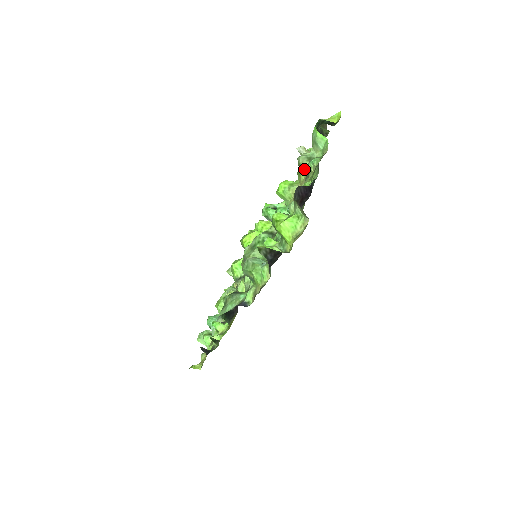
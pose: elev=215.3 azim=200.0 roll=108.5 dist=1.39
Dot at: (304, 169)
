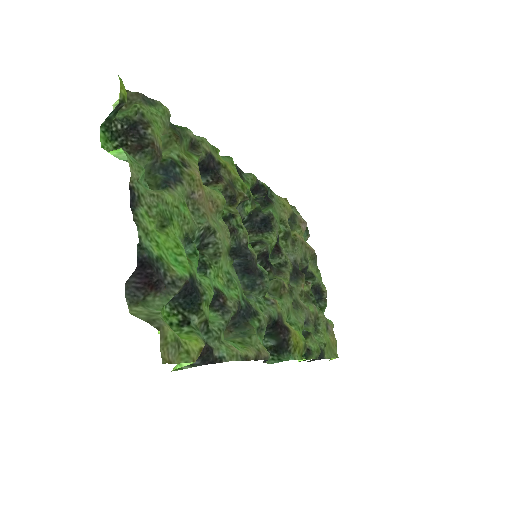
Dot at: (155, 190)
